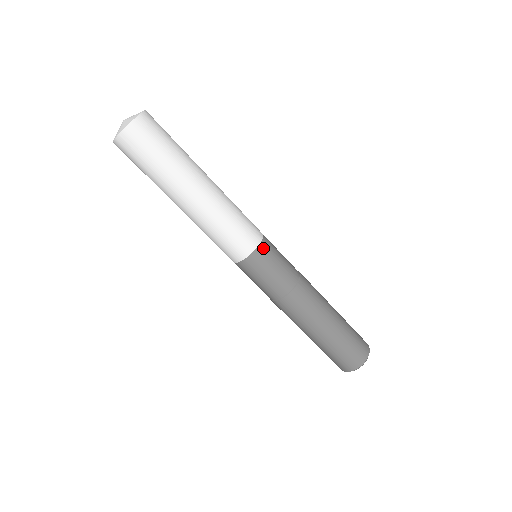
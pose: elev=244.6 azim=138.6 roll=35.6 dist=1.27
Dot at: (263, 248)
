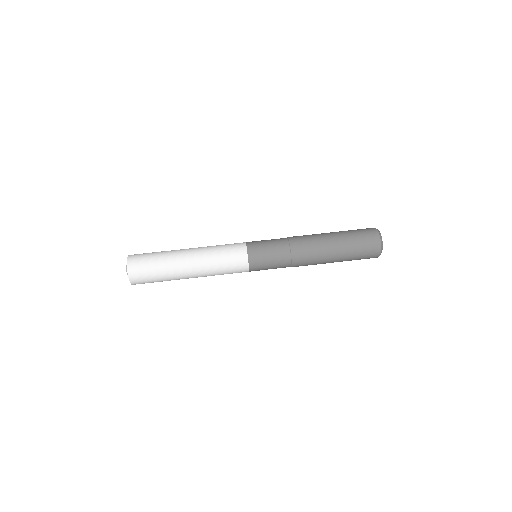
Dot at: (250, 243)
